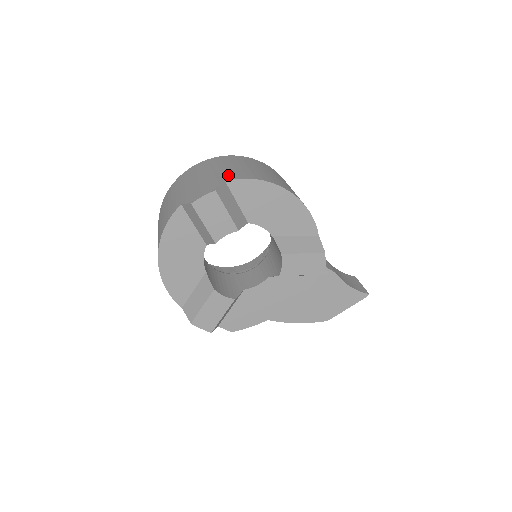
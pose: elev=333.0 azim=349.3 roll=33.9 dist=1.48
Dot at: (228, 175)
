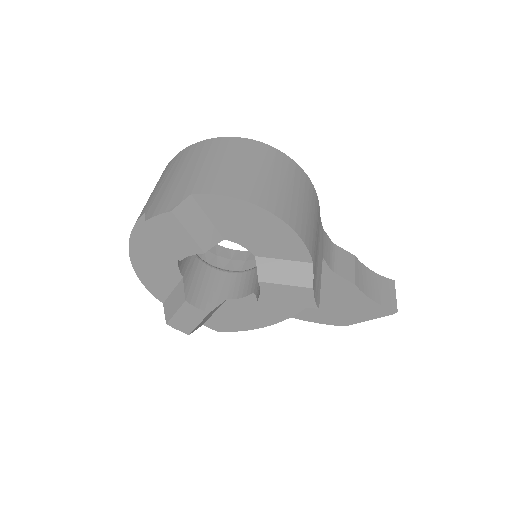
Dot at: (201, 183)
